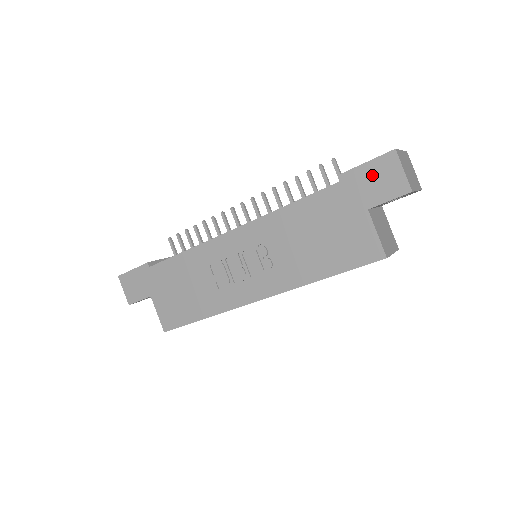
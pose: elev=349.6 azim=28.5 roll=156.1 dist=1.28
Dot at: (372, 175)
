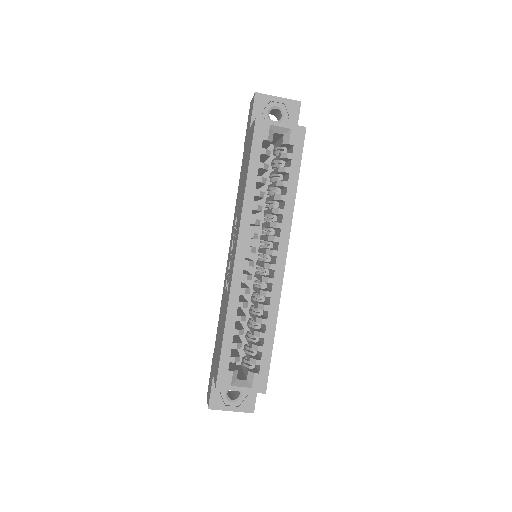
Dot at: (248, 121)
